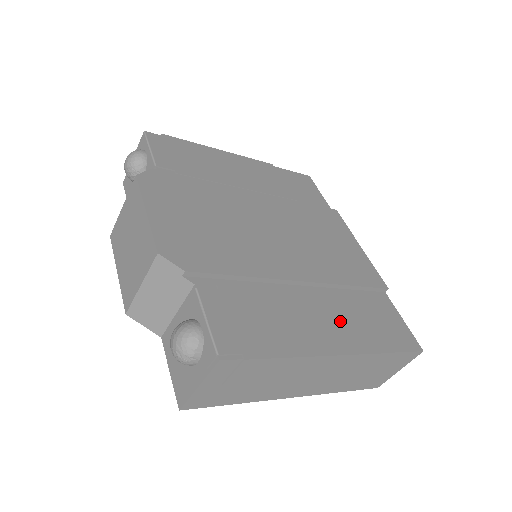
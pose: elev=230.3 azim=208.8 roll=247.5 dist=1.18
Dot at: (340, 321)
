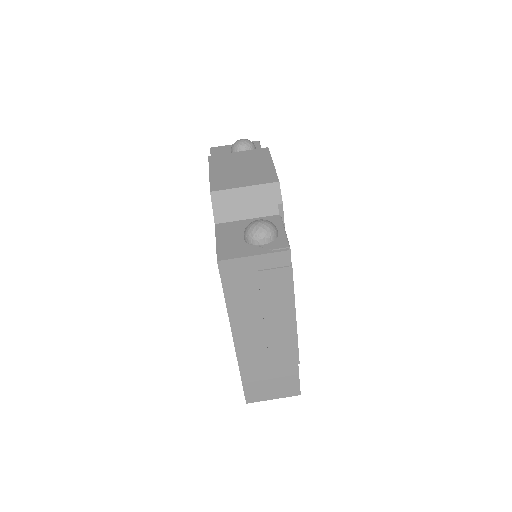
Dot at: occluded
